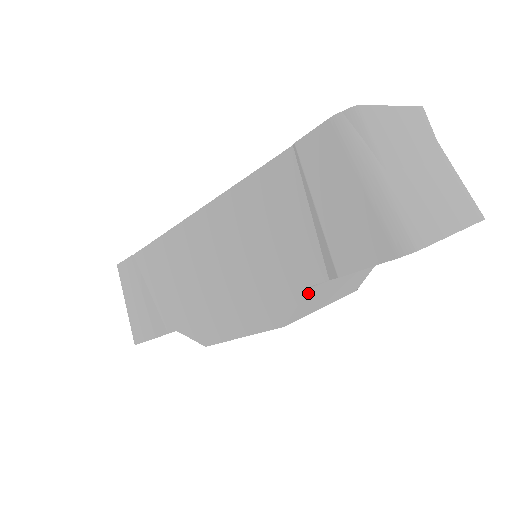
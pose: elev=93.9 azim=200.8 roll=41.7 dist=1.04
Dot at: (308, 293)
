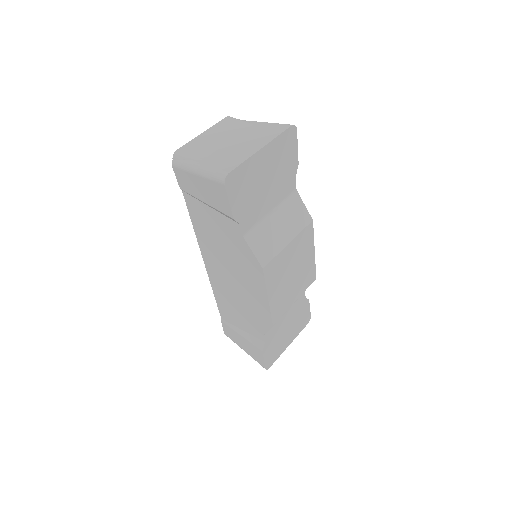
Dot at: (249, 241)
